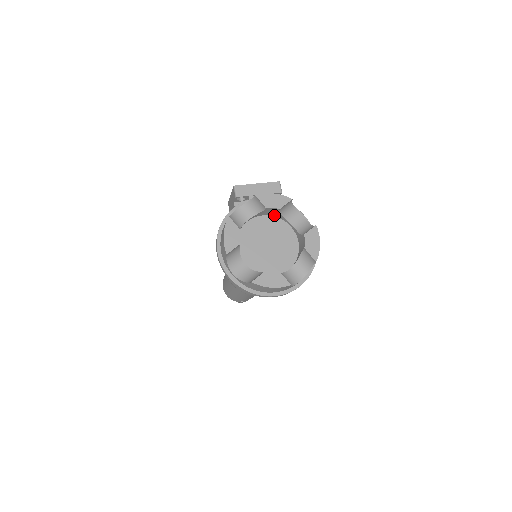
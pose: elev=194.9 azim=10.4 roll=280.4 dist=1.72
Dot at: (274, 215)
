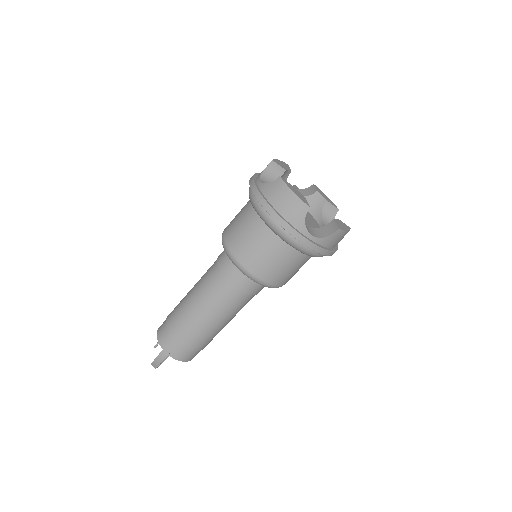
Dot at: (313, 213)
